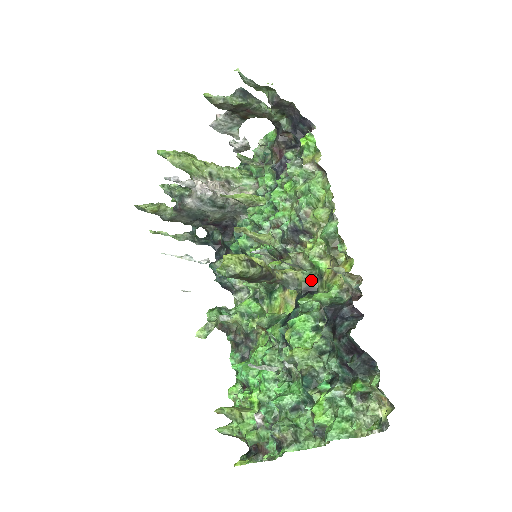
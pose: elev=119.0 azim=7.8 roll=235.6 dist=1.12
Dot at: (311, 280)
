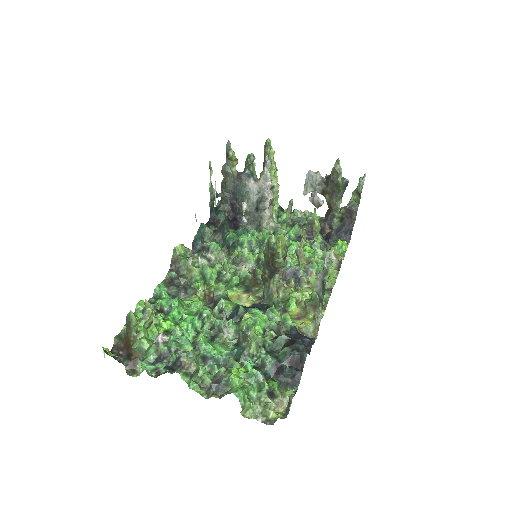
Dot at: (277, 306)
